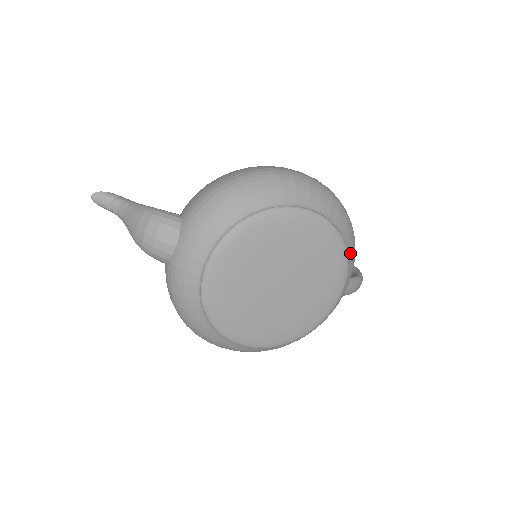
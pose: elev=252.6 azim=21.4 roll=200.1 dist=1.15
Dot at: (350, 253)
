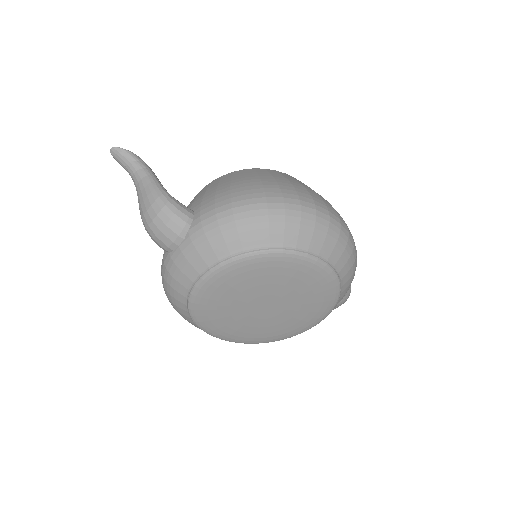
Dot at: (343, 293)
